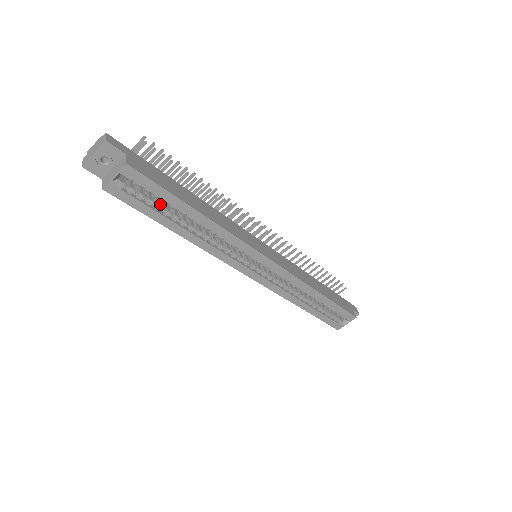
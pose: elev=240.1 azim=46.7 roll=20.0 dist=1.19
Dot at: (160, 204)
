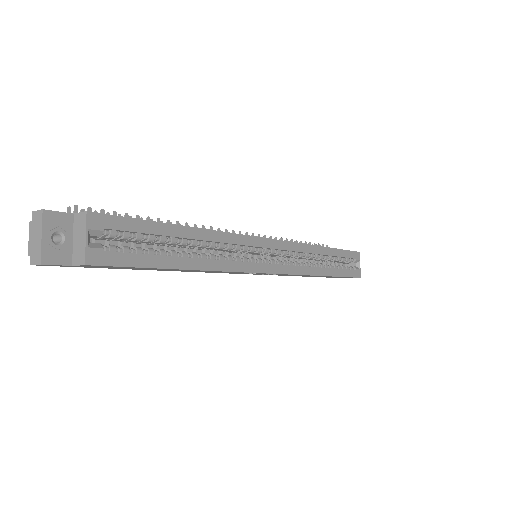
Dot at: (148, 248)
